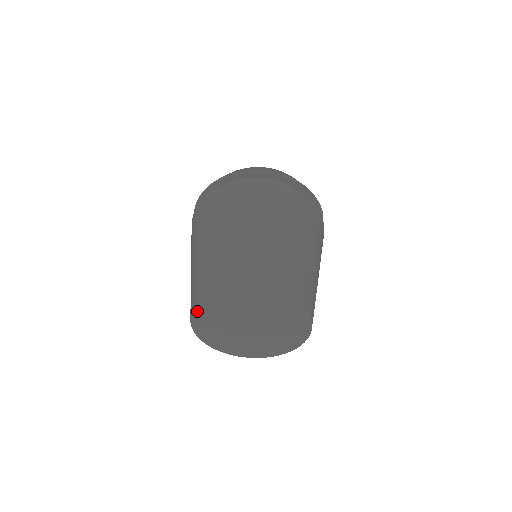
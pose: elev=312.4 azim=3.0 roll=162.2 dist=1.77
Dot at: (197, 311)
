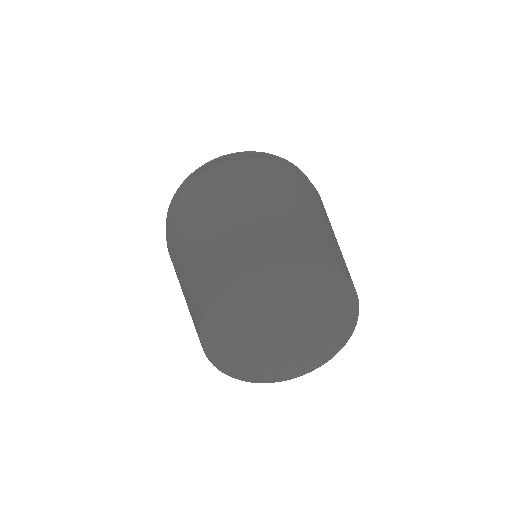
Dot at: (205, 333)
